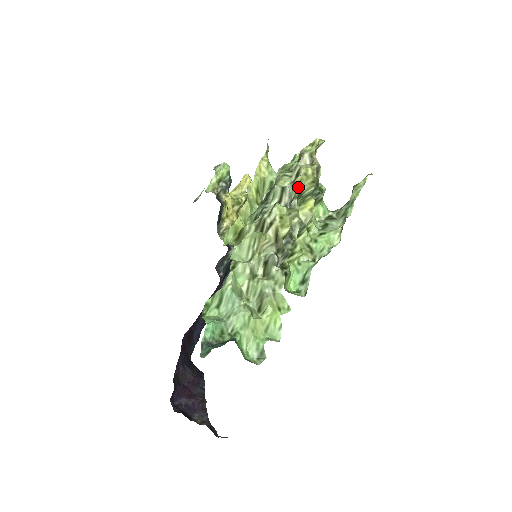
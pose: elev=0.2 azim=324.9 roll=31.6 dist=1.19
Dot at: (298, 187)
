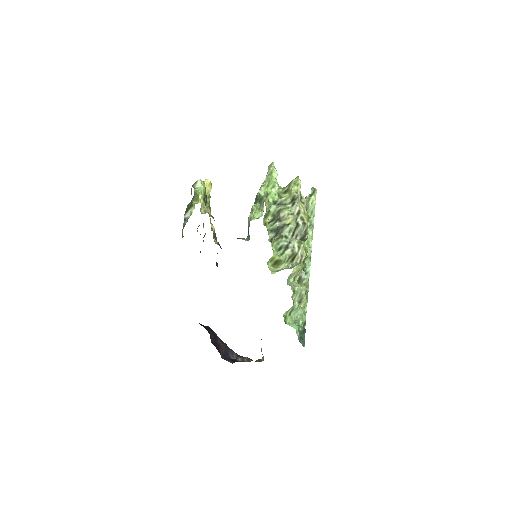
Dot at: occluded
